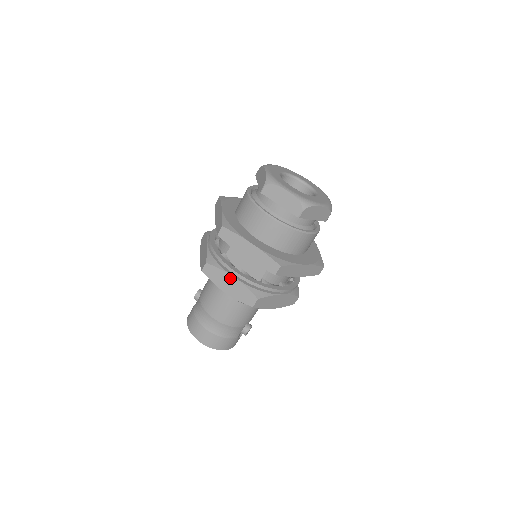
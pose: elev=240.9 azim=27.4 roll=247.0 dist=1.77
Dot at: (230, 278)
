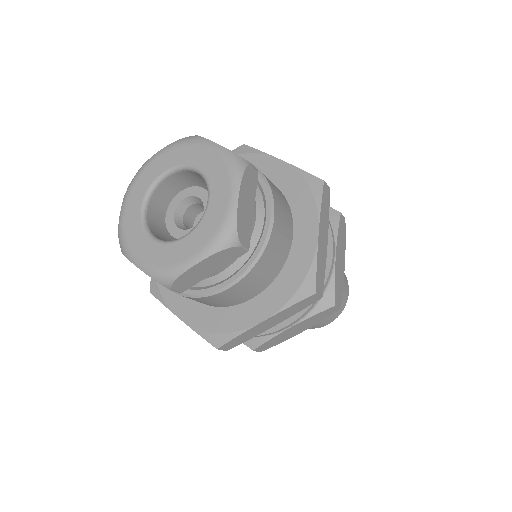
Dot at: (288, 331)
